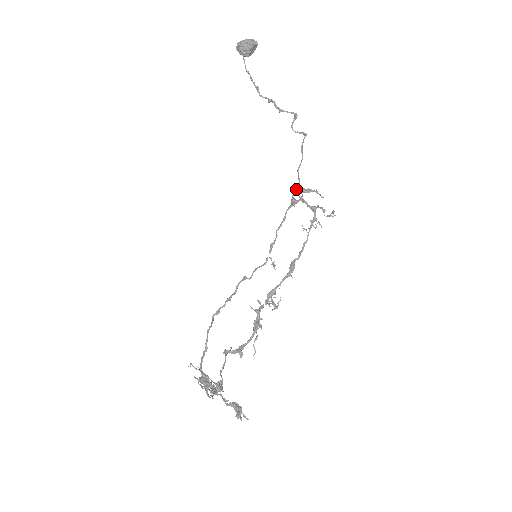
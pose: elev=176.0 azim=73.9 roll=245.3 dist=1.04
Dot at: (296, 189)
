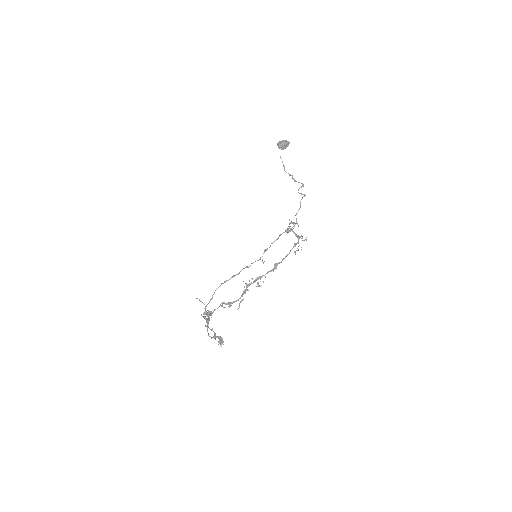
Dot at: (293, 226)
